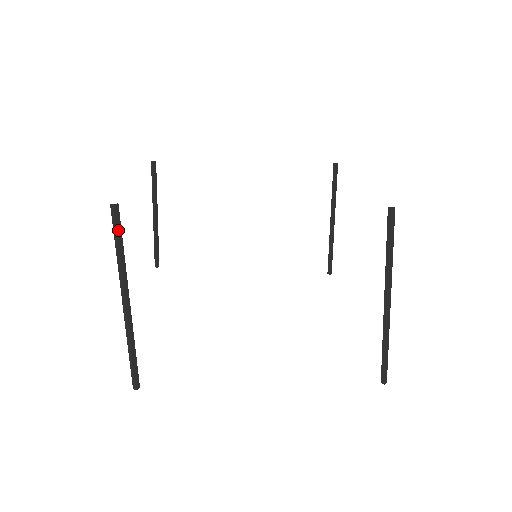
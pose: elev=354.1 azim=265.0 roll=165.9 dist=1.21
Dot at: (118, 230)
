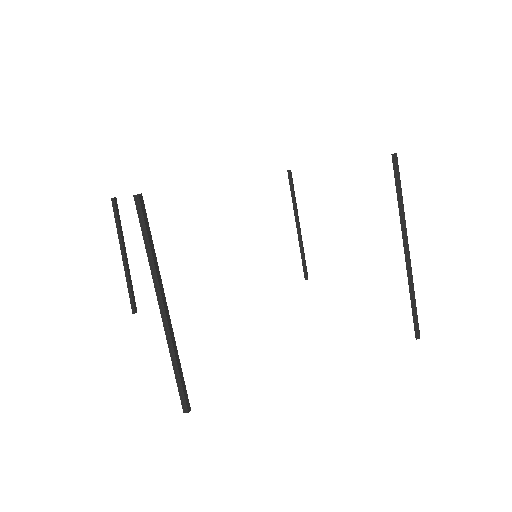
Dot at: (146, 223)
